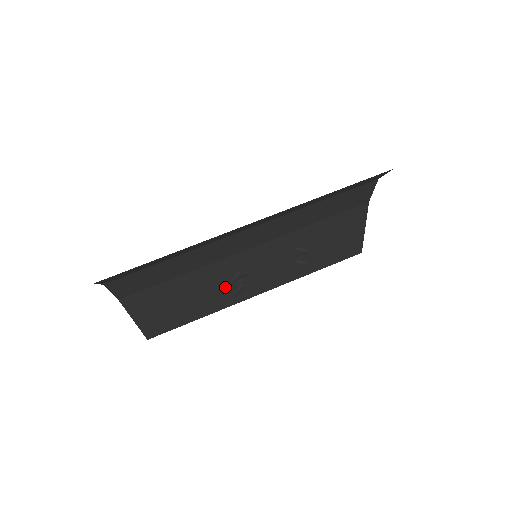
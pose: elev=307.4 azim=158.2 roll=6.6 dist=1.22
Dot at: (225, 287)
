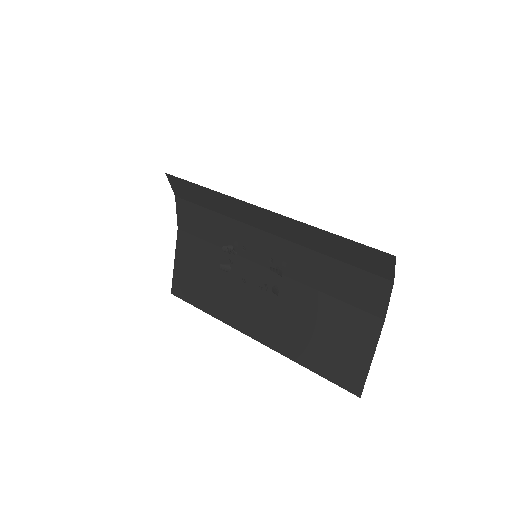
Dot at: (236, 296)
